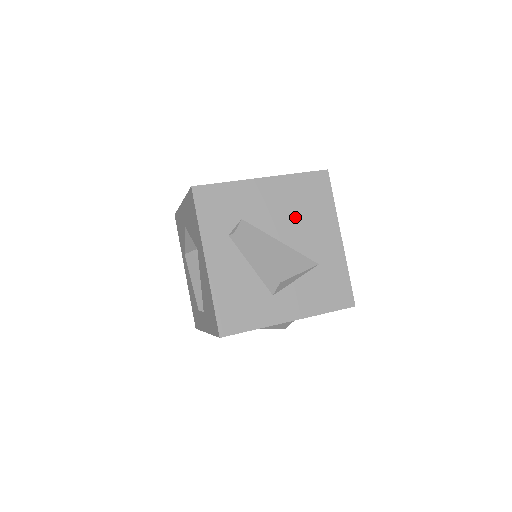
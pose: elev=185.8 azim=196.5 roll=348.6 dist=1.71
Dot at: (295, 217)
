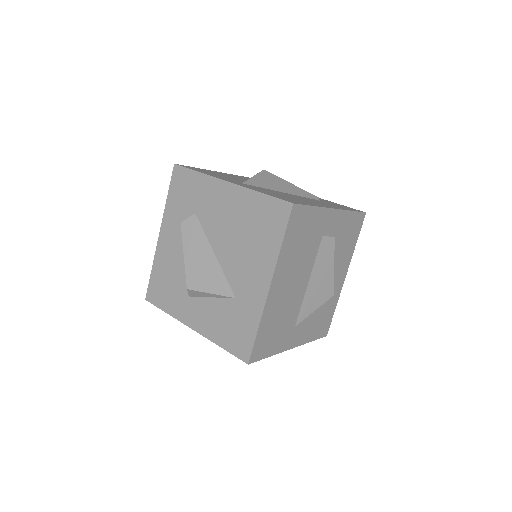
Dot at: (237, 238)
